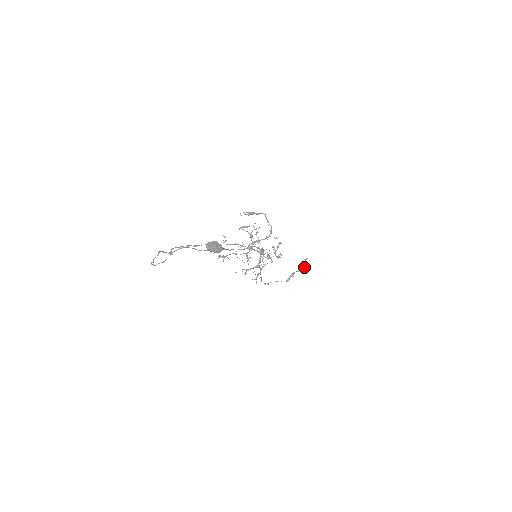
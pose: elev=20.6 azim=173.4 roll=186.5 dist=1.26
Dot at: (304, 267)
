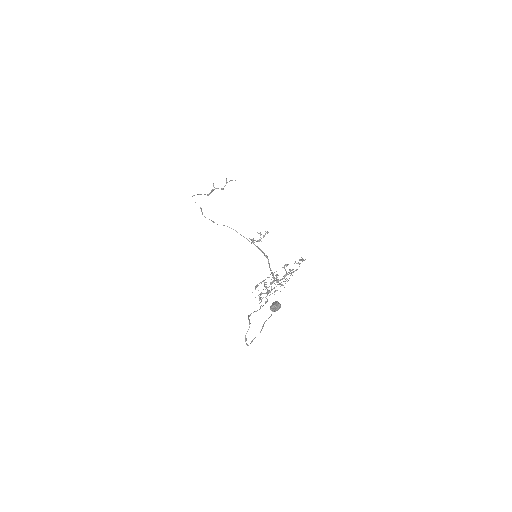
Dot at: occluded
